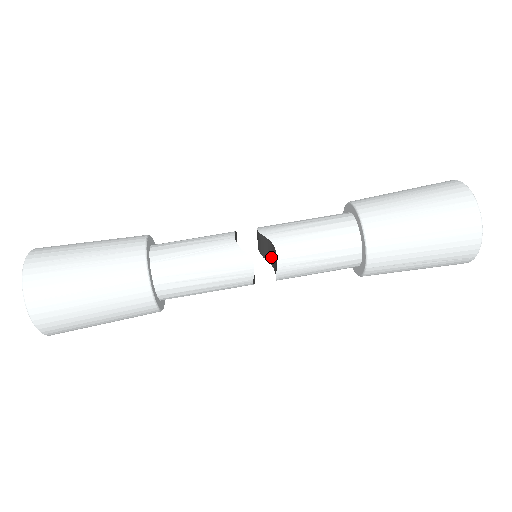
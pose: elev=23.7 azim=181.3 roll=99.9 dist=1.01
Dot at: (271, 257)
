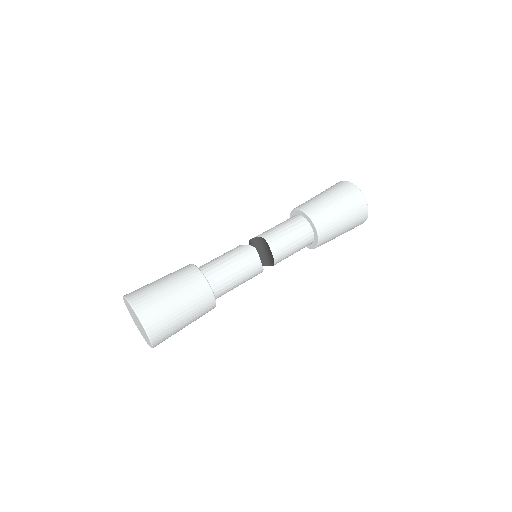
Dot at: (265, 256)
